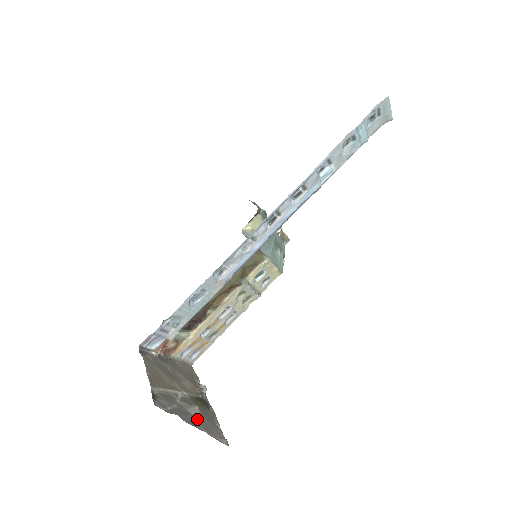
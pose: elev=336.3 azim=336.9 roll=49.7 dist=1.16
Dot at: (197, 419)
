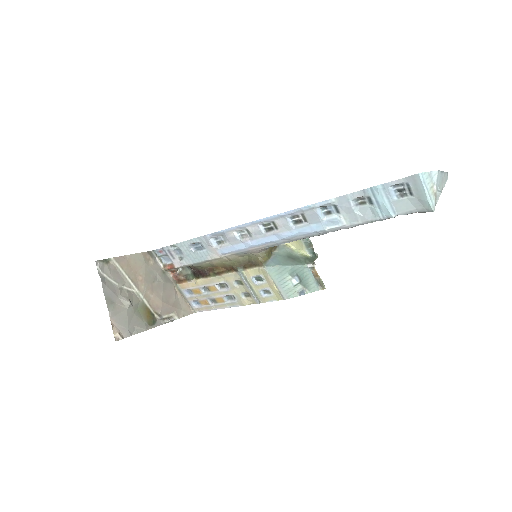
Dot at: (117, 304)
